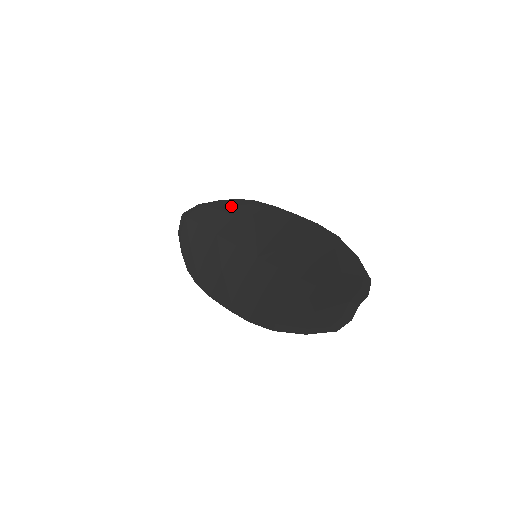
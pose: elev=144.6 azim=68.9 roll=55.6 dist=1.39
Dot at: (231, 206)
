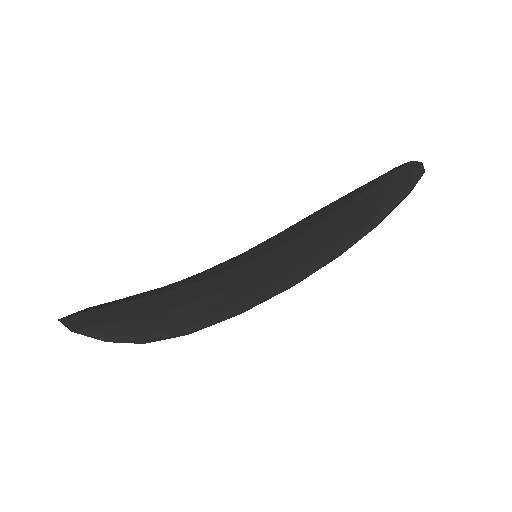
Dot at: occluded
